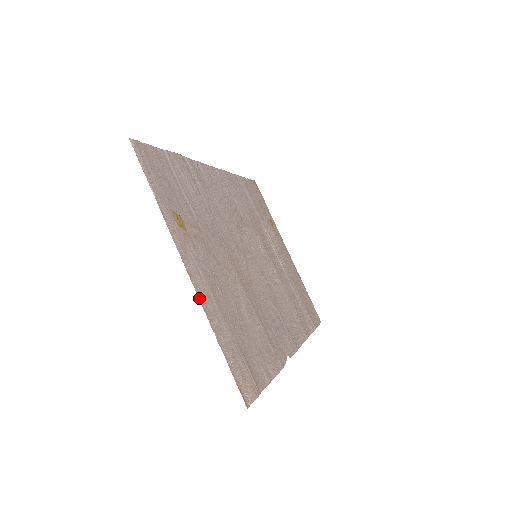
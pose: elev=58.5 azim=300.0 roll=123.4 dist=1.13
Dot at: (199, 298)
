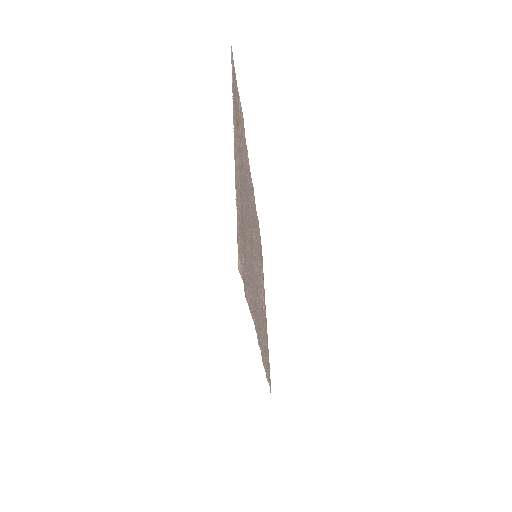
Dot at: (235, 161)
